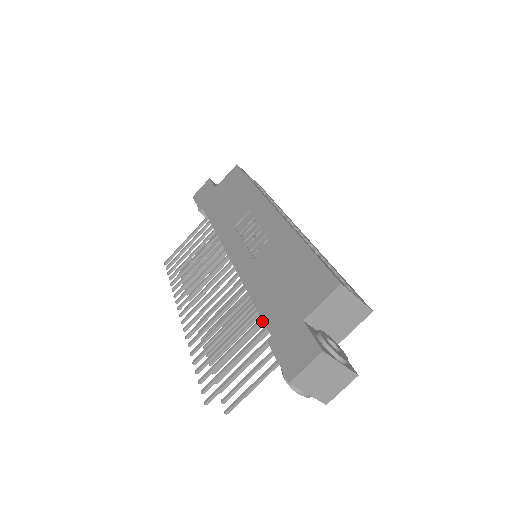
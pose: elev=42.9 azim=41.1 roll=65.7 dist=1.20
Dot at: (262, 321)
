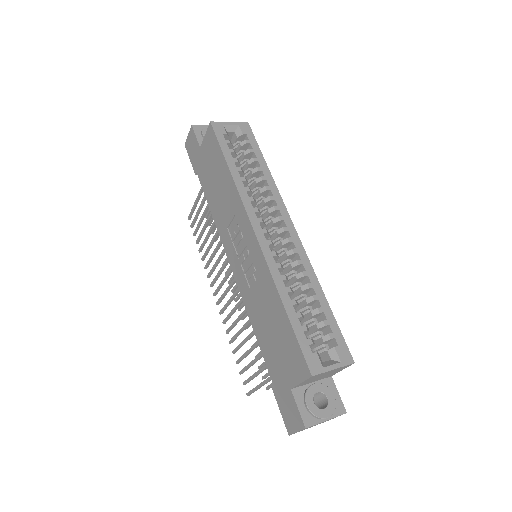
Dot at: occluded
